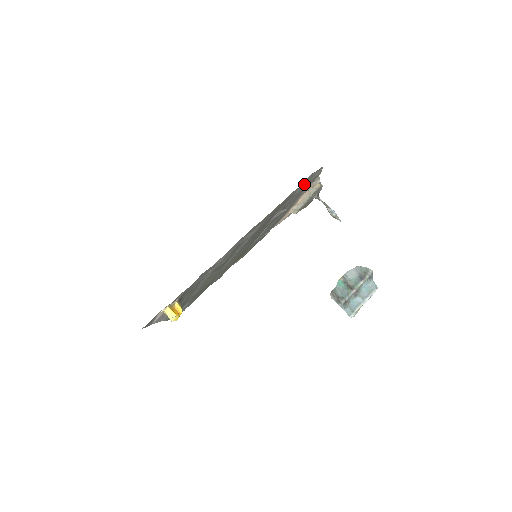
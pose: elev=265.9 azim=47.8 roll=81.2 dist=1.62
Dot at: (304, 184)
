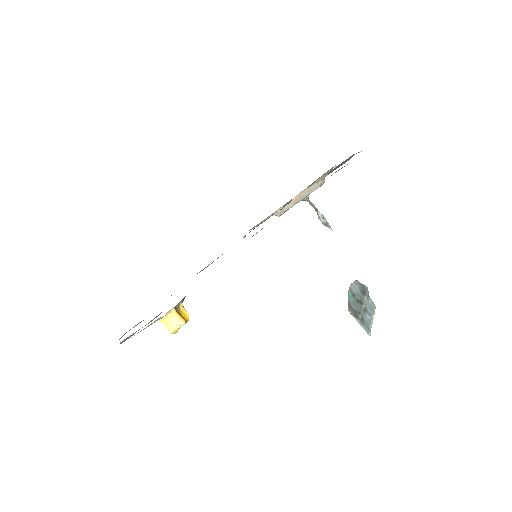
Dot at: (333, 169)
